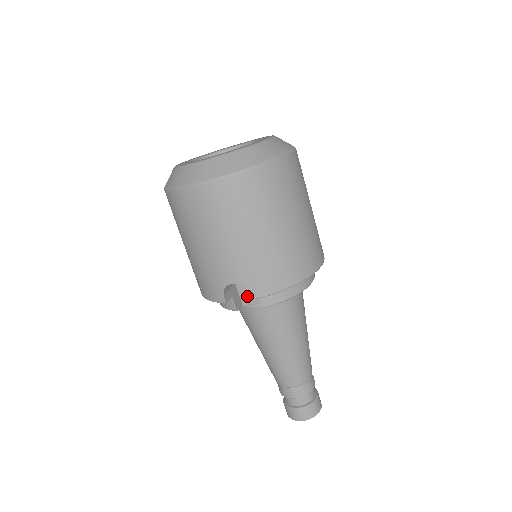
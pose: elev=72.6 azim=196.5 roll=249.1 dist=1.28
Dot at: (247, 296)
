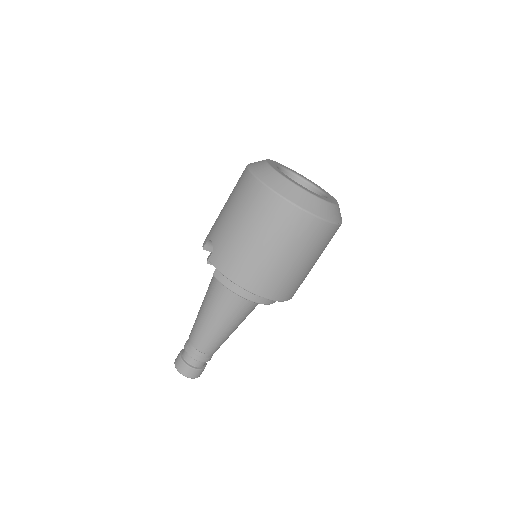
Dot at: occluded
